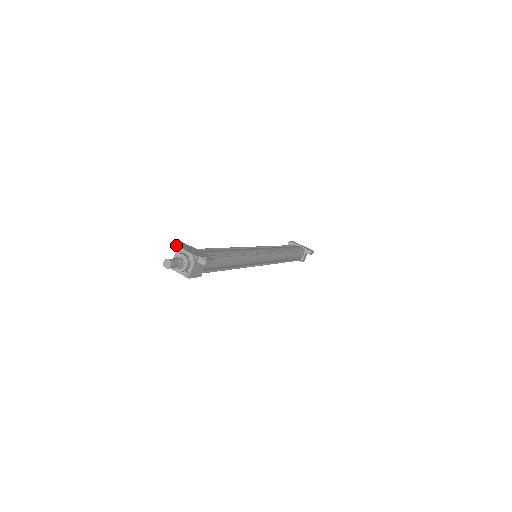
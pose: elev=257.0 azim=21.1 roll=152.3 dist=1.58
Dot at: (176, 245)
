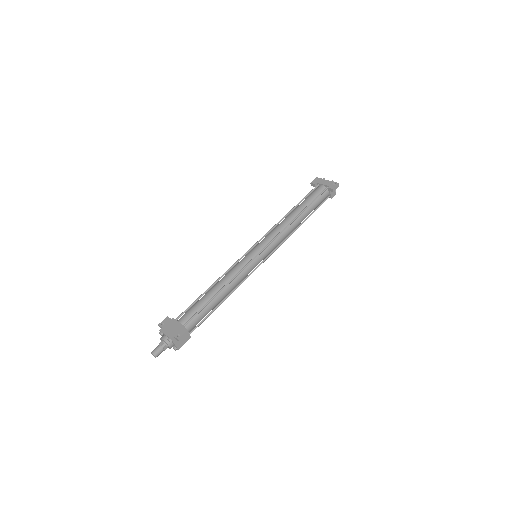
Dot at: (160, 327)
